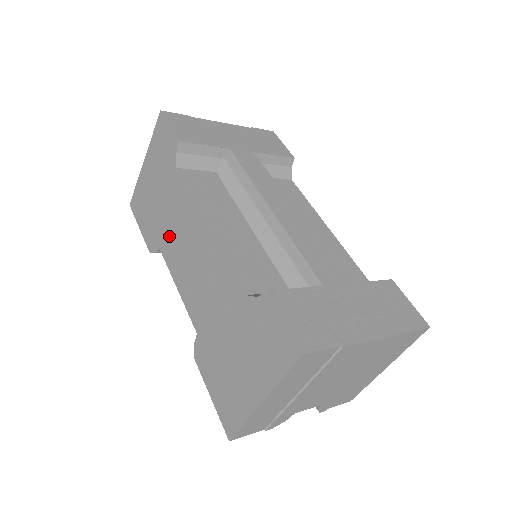
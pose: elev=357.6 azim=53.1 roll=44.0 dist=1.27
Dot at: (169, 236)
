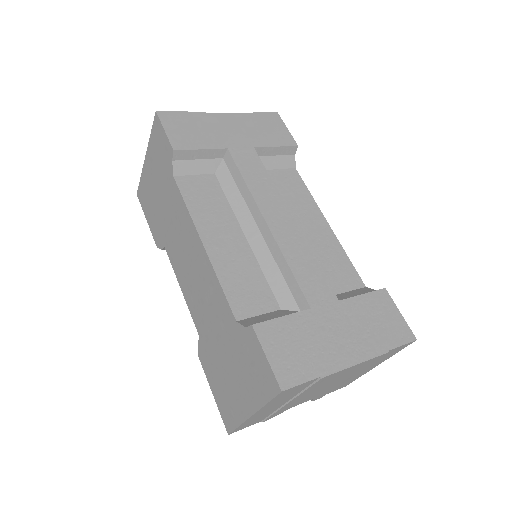
Dot at: (171, 239)
